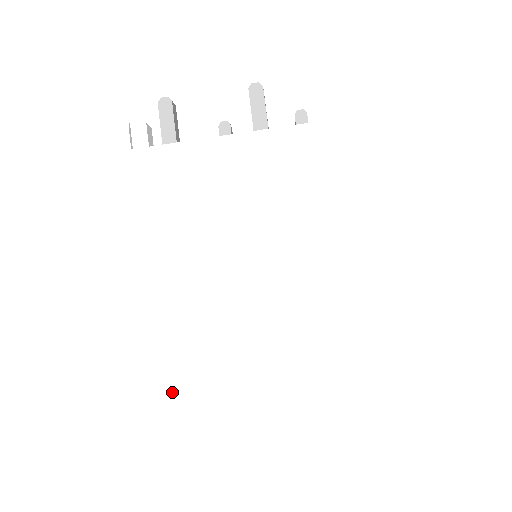
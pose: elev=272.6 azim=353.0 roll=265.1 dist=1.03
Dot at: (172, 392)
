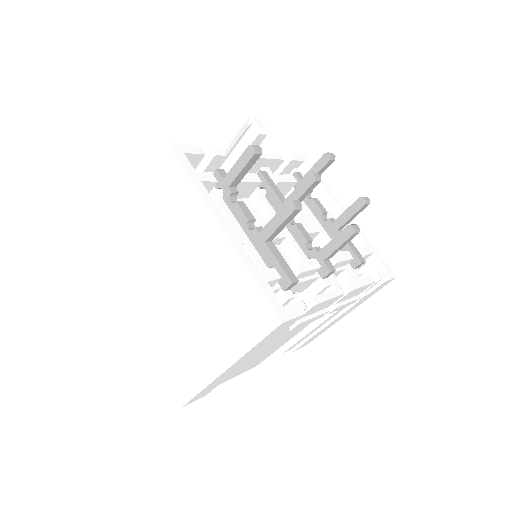
Dot at: (124, 275)
